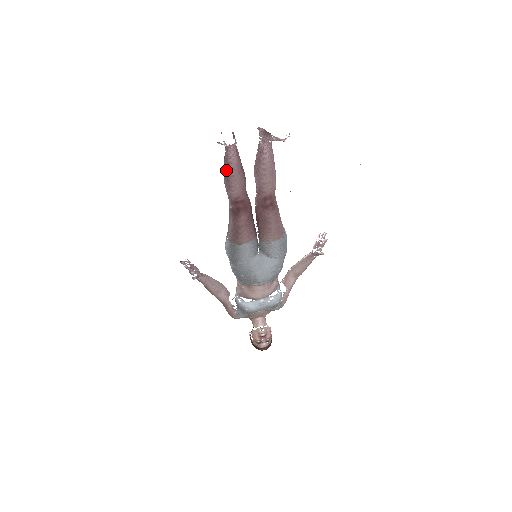
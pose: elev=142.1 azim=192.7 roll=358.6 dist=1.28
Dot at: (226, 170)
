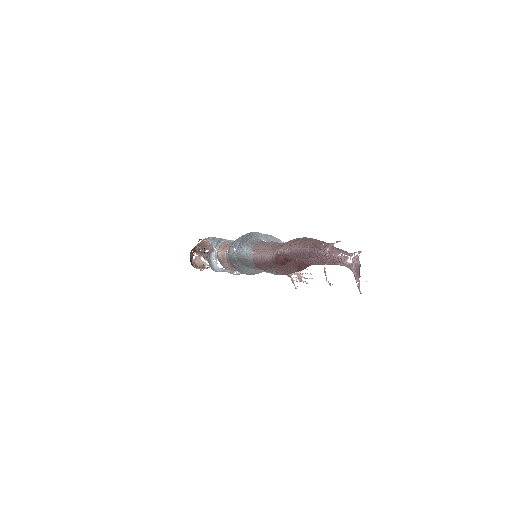
Dot at: (306, 253)
